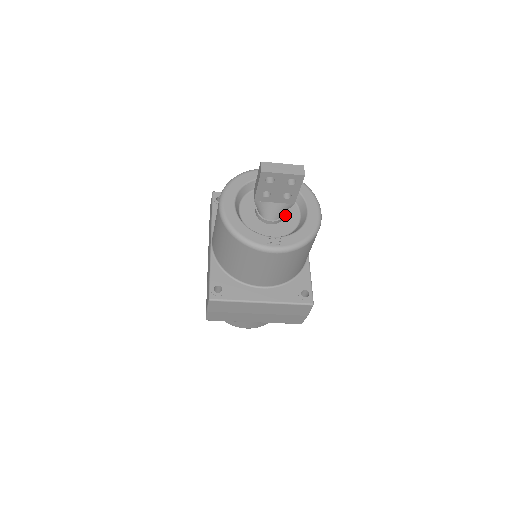
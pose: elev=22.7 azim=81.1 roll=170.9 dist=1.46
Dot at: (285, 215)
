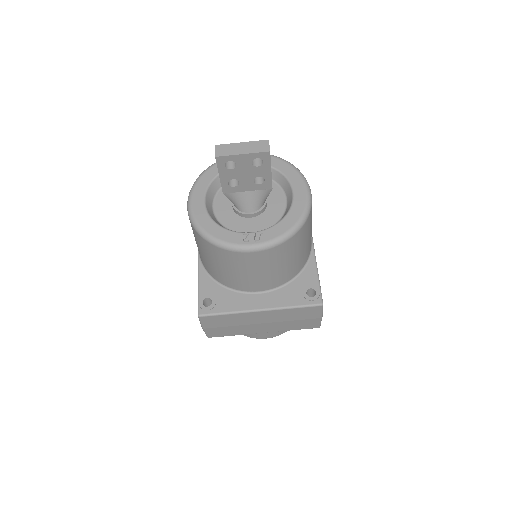
Dot at: (268, 204)
